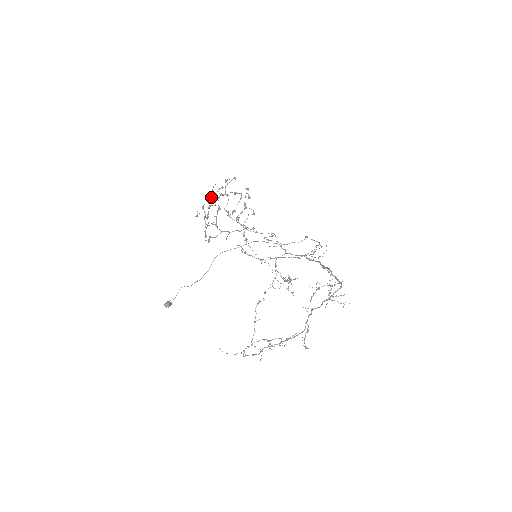
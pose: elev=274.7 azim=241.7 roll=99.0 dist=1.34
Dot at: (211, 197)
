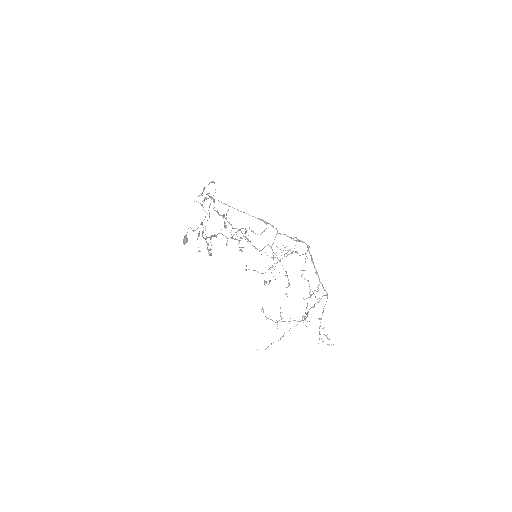
Dot at: (208, 245)
